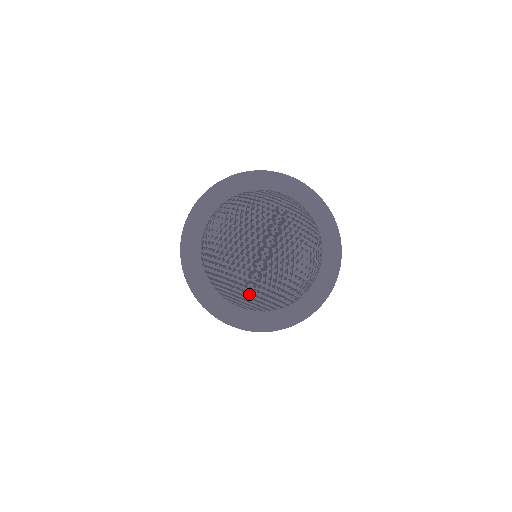
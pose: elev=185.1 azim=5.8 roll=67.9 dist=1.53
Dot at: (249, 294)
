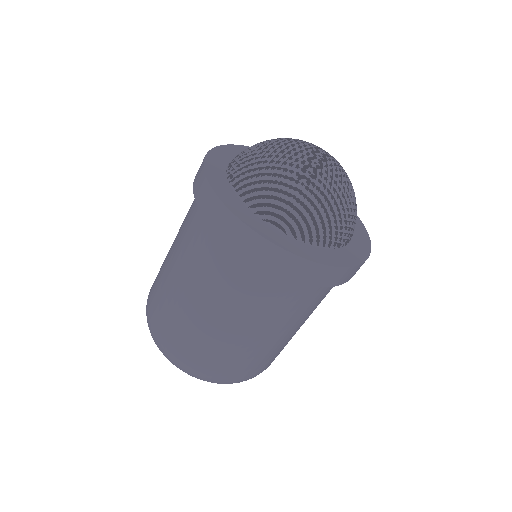
Dot at: (299, 194)
